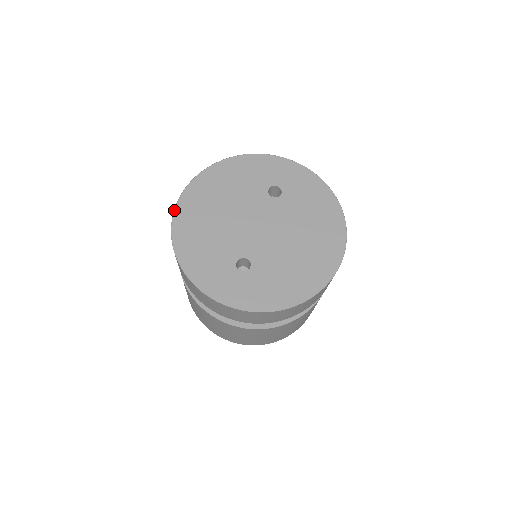
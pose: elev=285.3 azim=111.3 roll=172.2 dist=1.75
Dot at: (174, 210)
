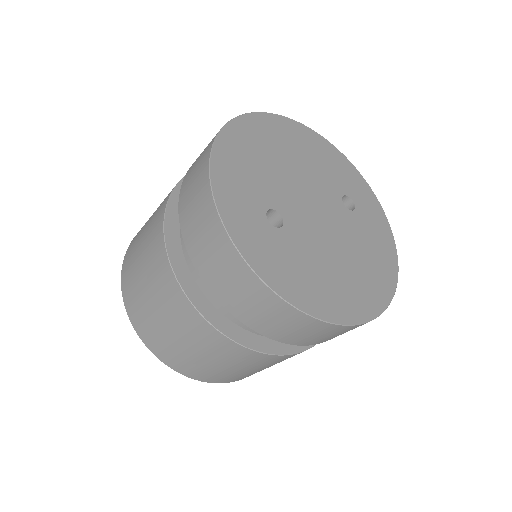
Dot at: (248, 113)
